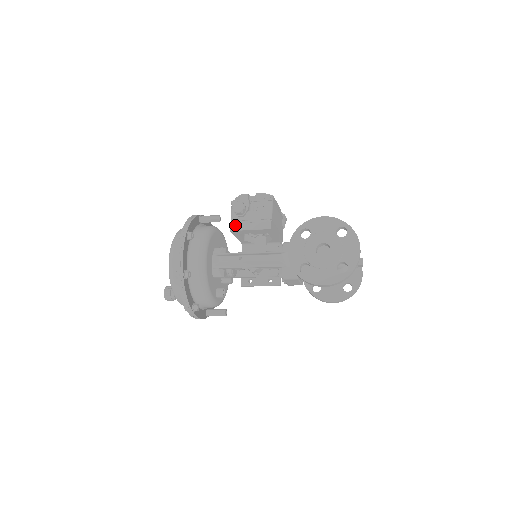
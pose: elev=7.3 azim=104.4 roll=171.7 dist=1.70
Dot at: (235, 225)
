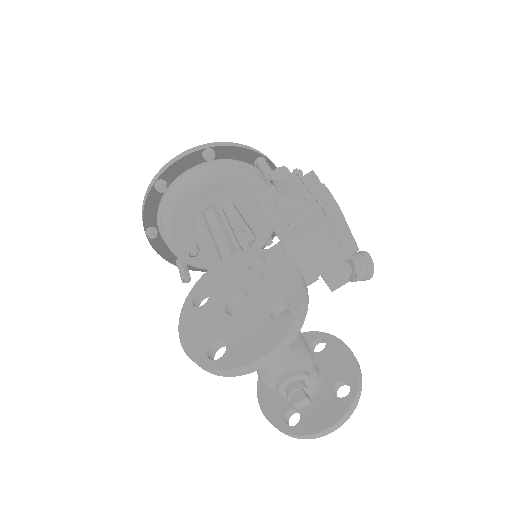
Dot at: (263, 194)
